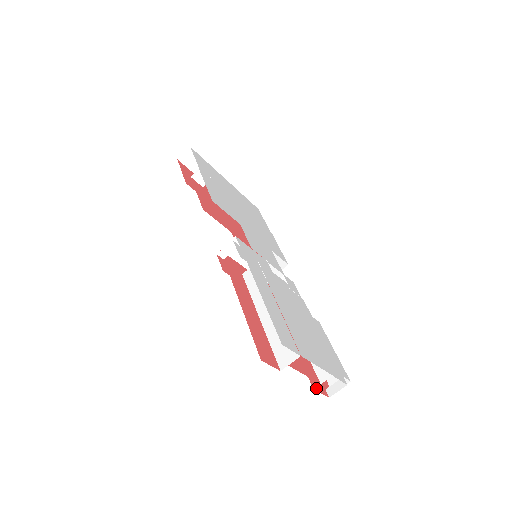
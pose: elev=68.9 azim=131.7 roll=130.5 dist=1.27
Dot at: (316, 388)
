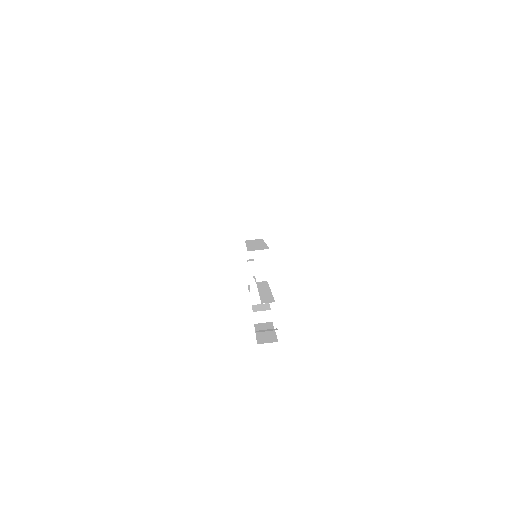
Dot at: occluded
